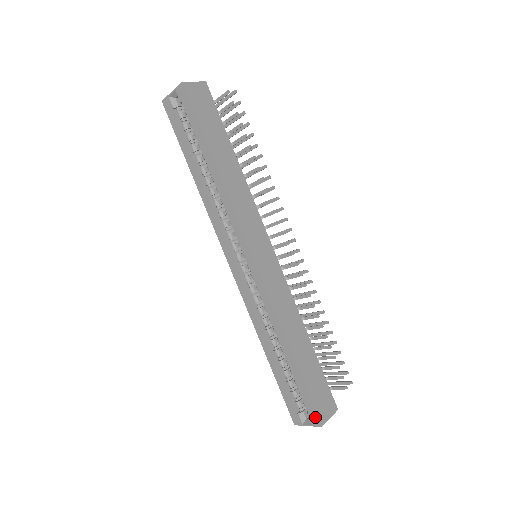
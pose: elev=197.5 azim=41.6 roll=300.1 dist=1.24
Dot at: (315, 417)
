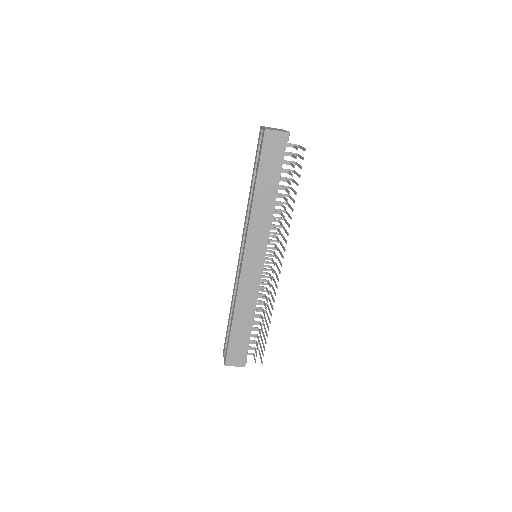
Dot at: (225, 359)
